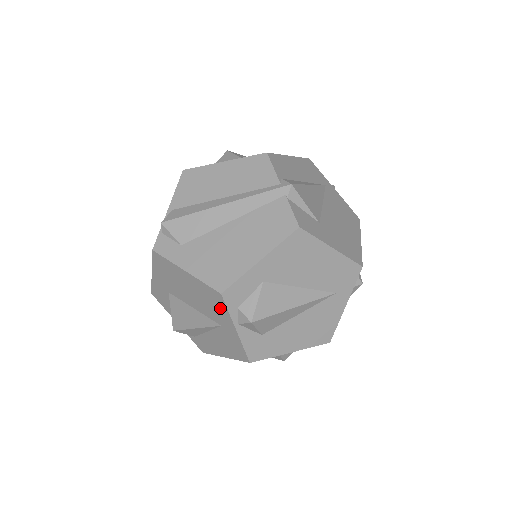
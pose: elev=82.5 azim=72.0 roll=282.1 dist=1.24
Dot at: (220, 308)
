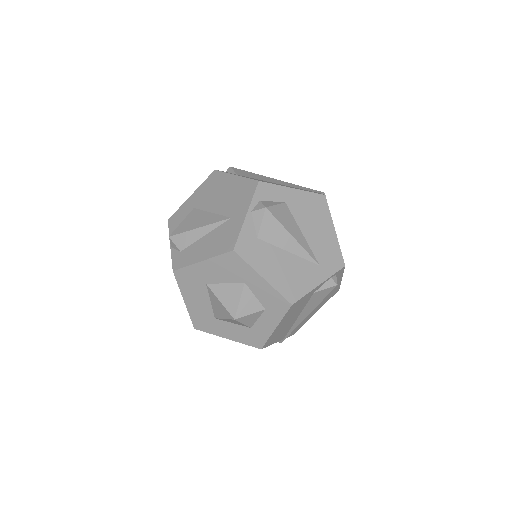
Dot at: (246, 197)
